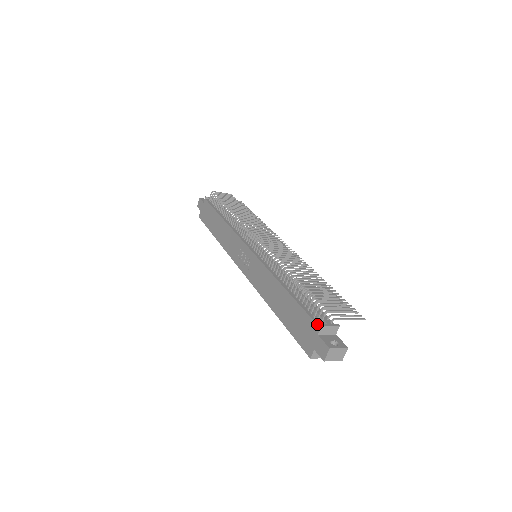
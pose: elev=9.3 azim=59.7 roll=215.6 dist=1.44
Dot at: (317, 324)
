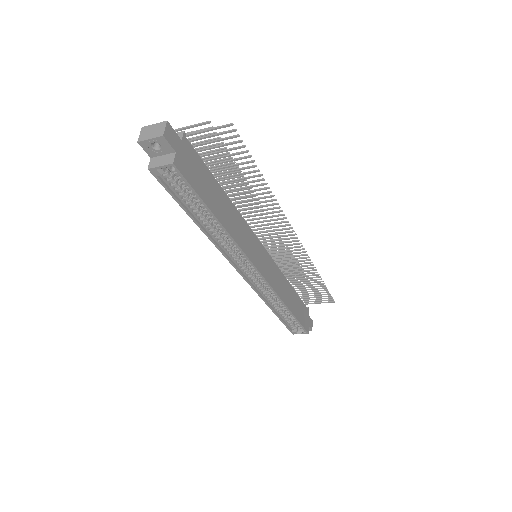
Dot at: occluded
